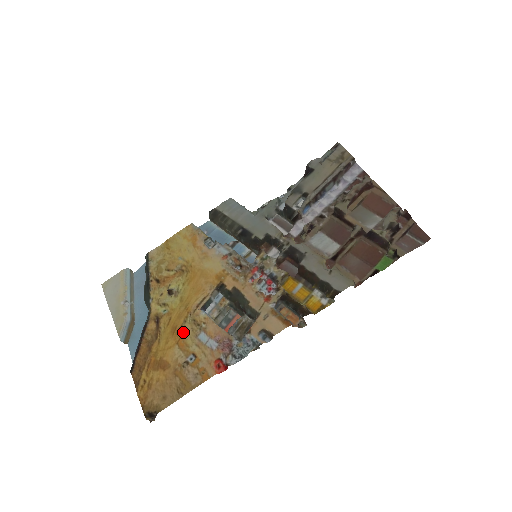
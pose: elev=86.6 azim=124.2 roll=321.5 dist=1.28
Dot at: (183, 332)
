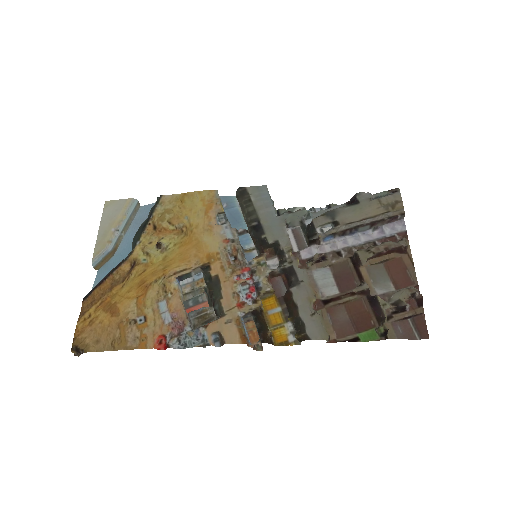
Dot at: (148, 290)
